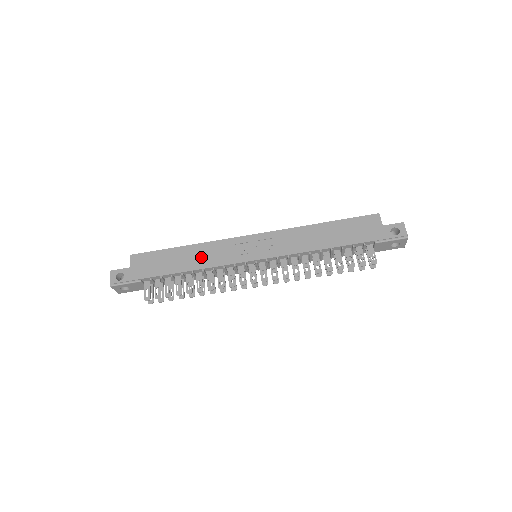
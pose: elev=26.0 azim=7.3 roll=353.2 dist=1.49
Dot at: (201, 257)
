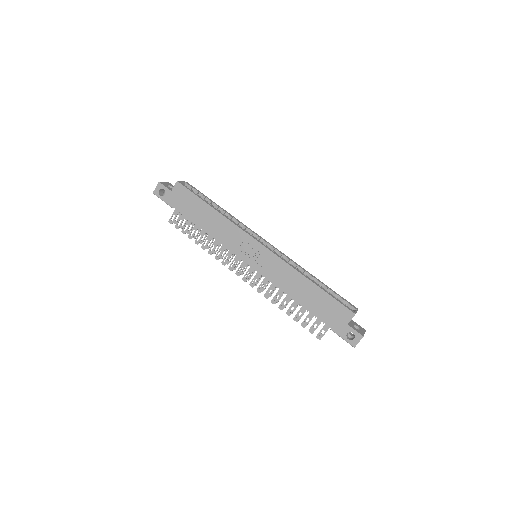
Dot at: (217, 228)
